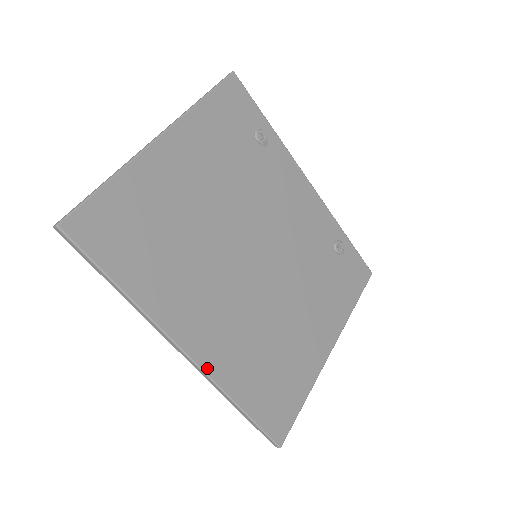
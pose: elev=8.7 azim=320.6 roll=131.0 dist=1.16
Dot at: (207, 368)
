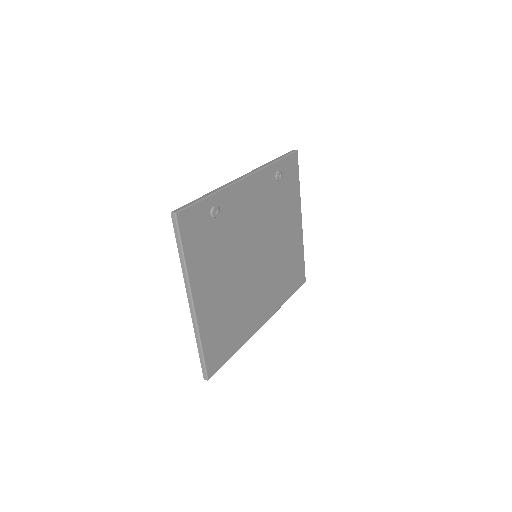
Dot at: (273, 313)
